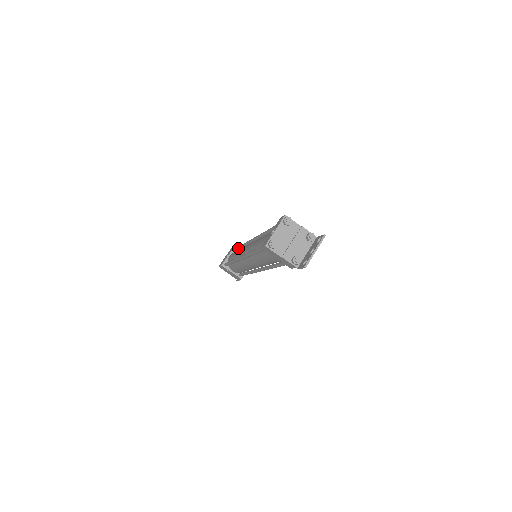
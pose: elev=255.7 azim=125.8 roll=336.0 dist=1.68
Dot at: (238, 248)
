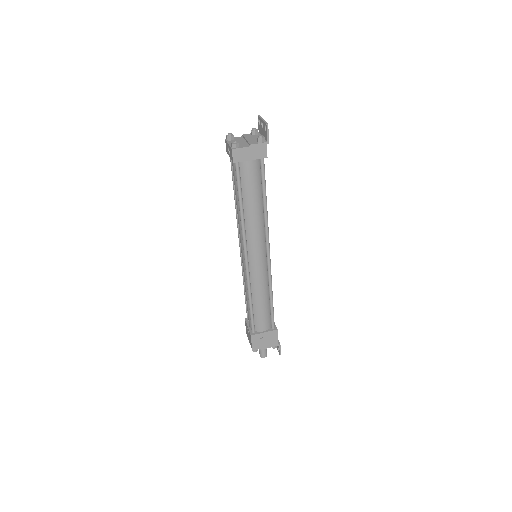
Dot at: (246, 304)
